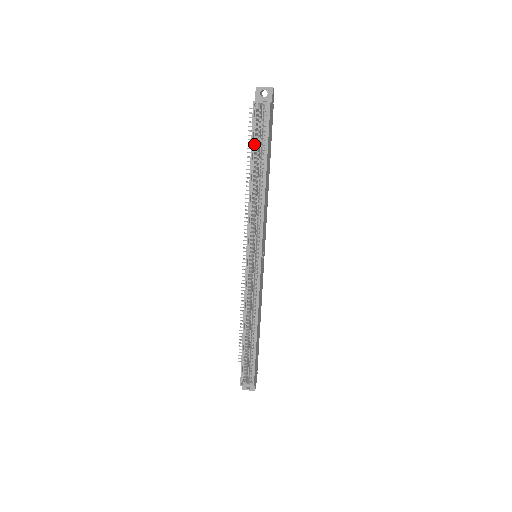
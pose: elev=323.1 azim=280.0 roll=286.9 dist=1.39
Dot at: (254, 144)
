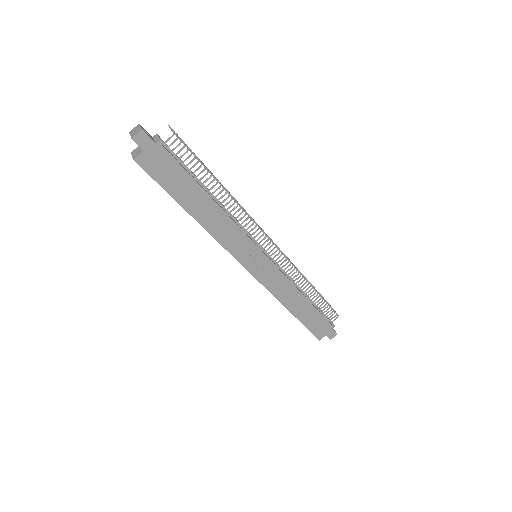
Dot at: occluded
